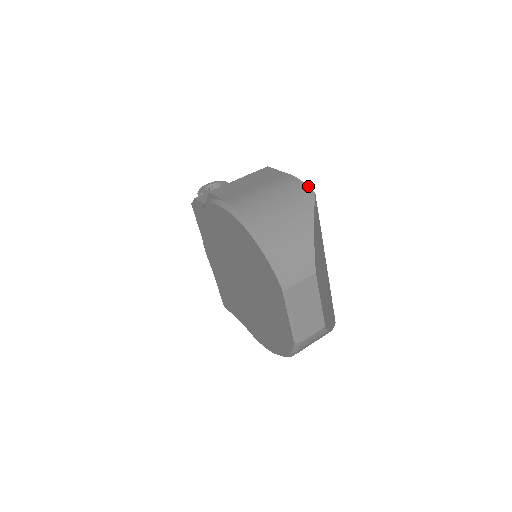
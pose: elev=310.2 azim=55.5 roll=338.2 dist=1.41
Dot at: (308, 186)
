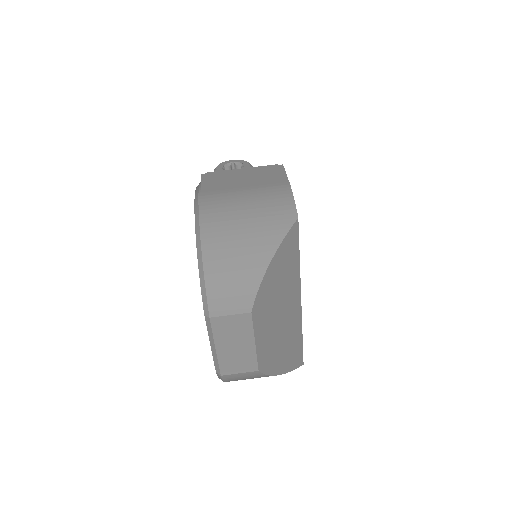
Dot at: (295, 207)
